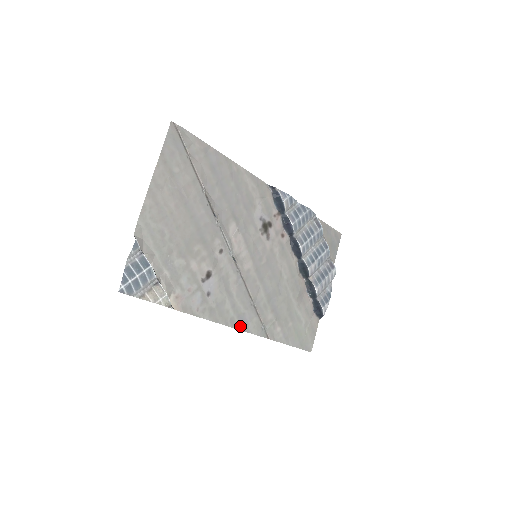
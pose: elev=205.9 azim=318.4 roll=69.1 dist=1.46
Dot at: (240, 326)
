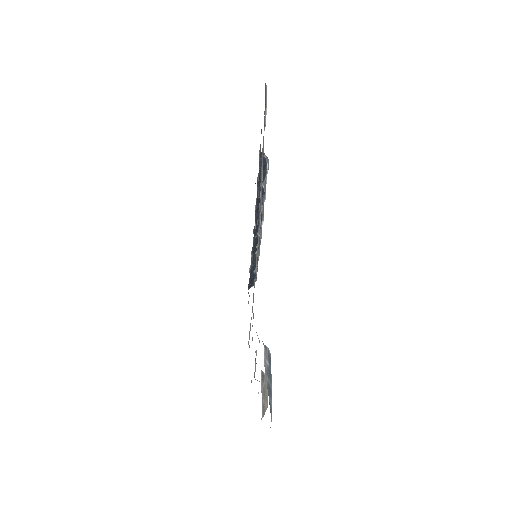
Dot at: occluded
